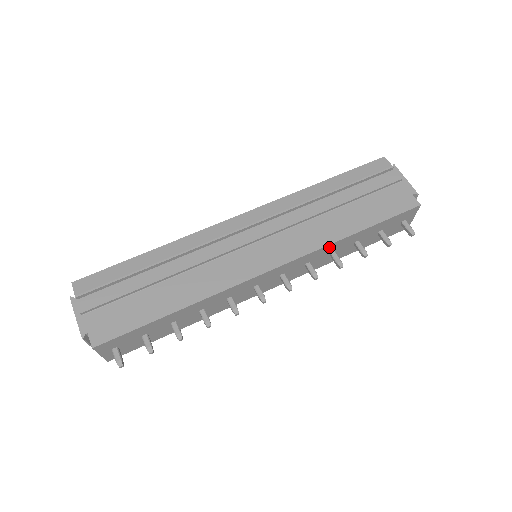
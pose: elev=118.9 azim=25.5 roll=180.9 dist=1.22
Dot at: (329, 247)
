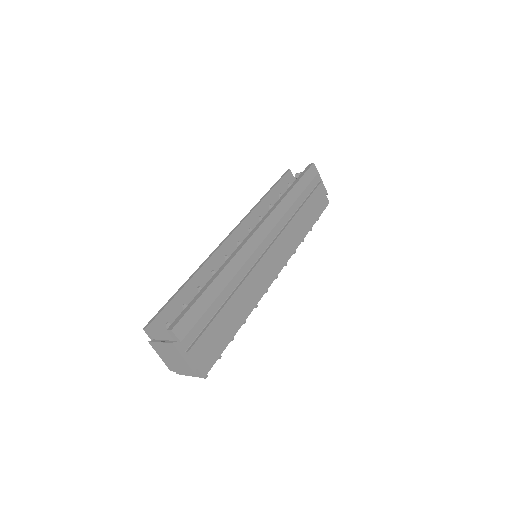
Dot at: occluded
